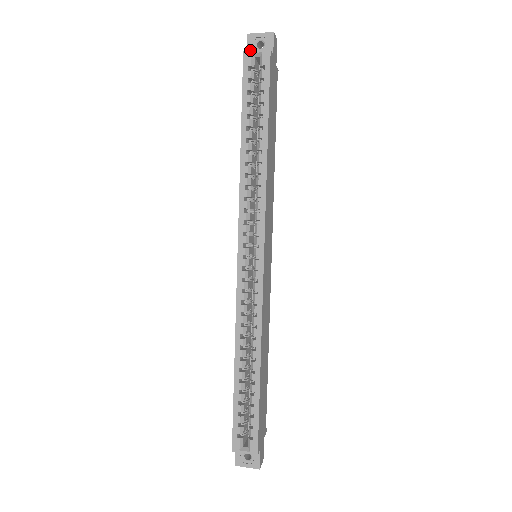
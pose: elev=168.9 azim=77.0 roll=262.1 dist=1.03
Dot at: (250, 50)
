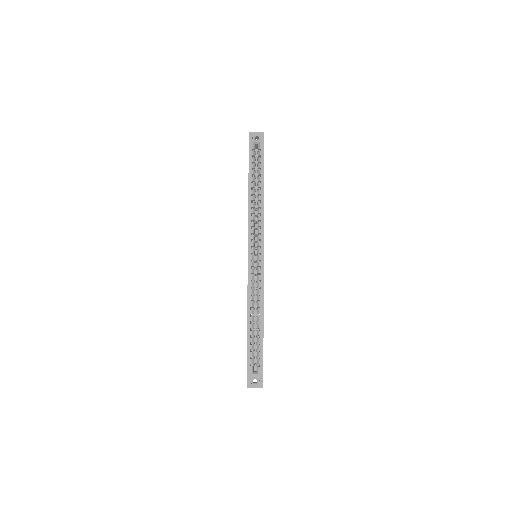
Dot at: (253, 141)
